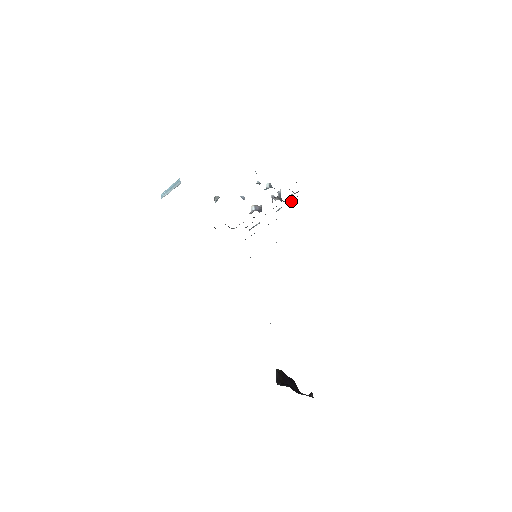
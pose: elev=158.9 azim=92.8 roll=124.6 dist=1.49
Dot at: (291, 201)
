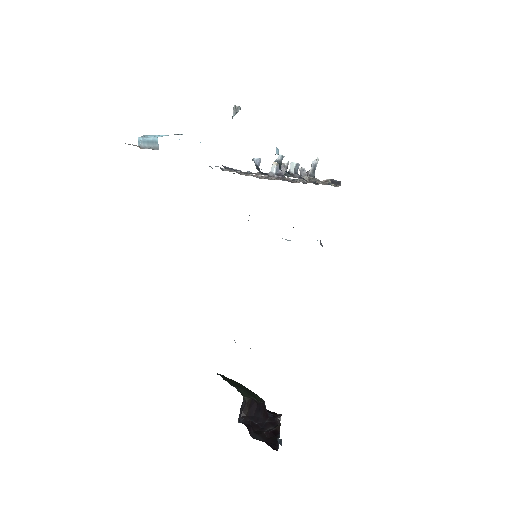
Dot at: occluded
